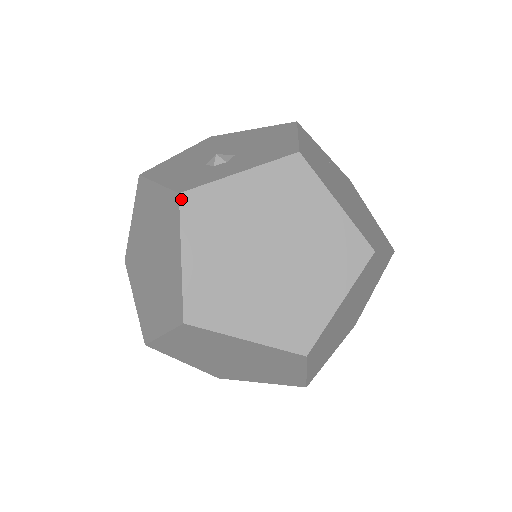
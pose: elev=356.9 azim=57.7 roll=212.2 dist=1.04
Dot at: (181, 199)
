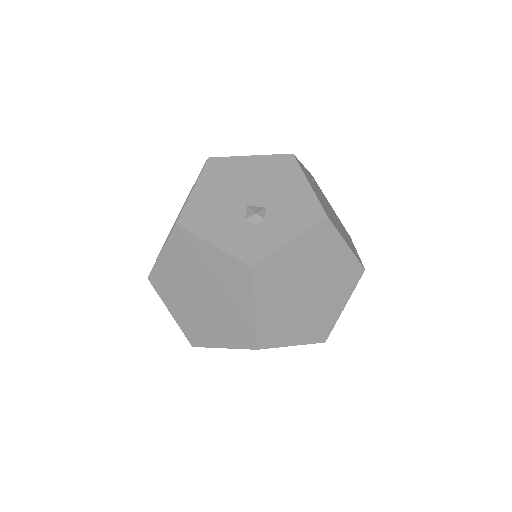
Dot at: (253, 271)
